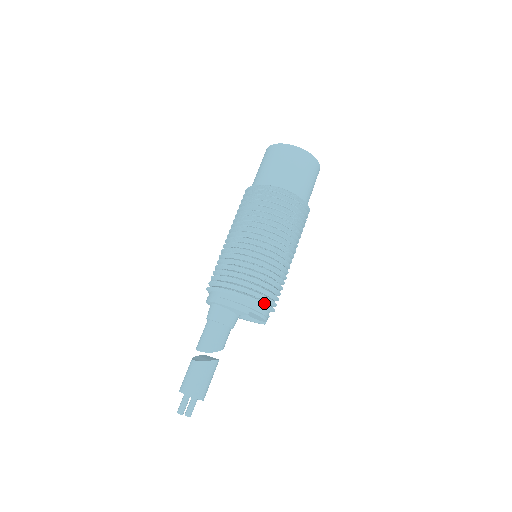
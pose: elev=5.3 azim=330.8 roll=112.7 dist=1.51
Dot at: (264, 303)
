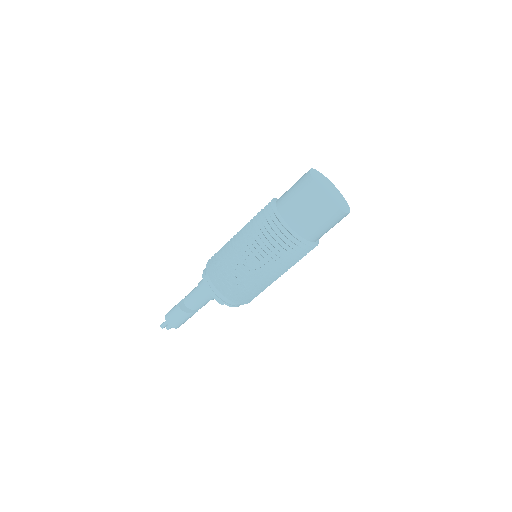
Dot at: (237, 303)
